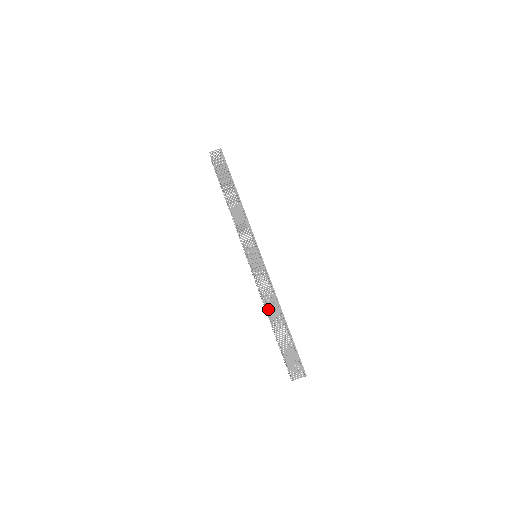
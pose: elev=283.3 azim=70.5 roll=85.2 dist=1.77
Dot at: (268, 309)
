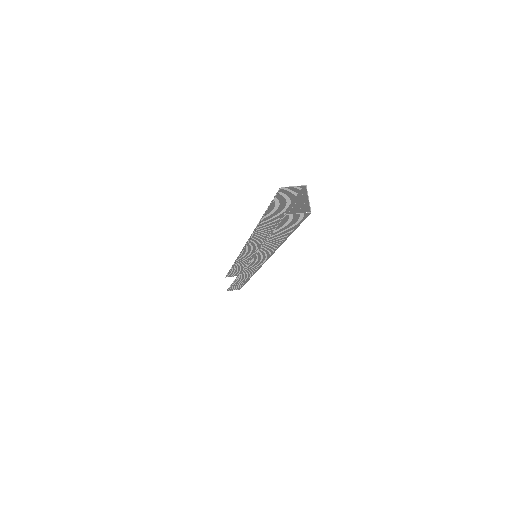
Dot at: (258, 226)
